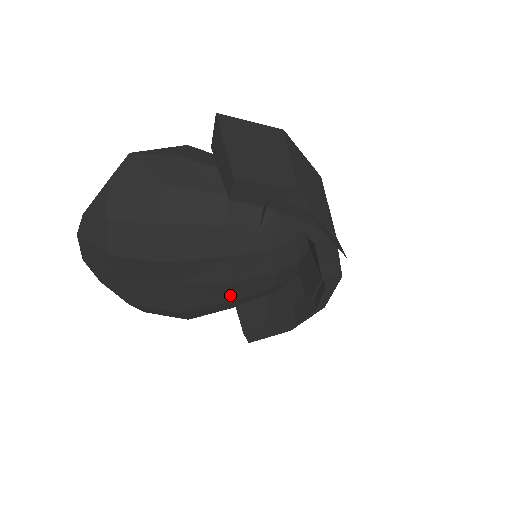
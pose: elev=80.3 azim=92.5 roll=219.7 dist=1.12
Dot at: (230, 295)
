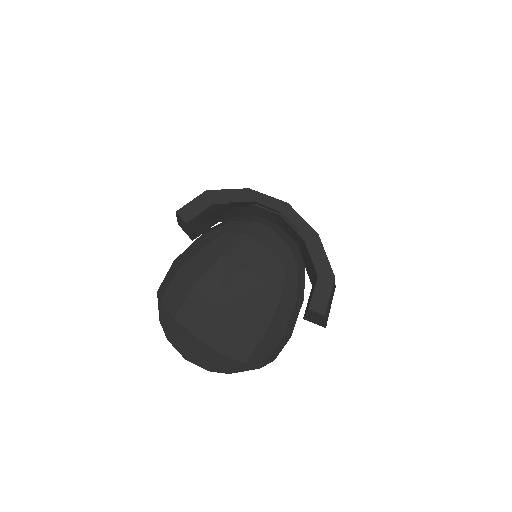
Dot at: (256, 281)
